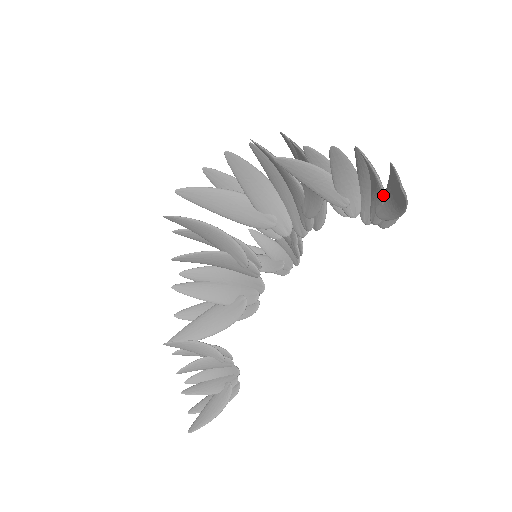
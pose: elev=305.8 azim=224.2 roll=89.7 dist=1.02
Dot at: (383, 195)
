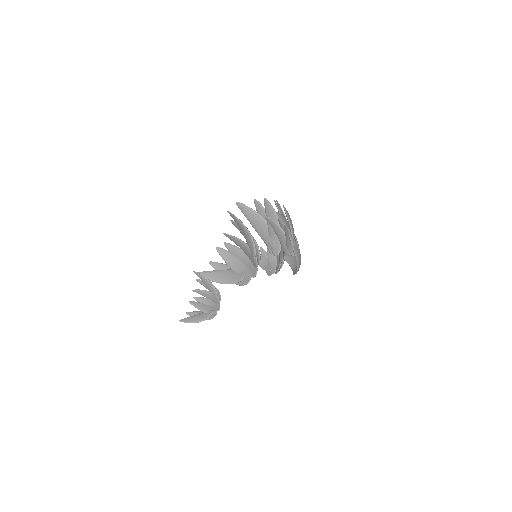
Dot at: occluded
